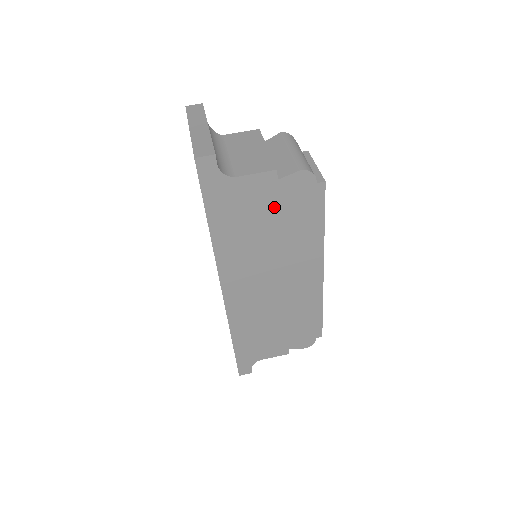
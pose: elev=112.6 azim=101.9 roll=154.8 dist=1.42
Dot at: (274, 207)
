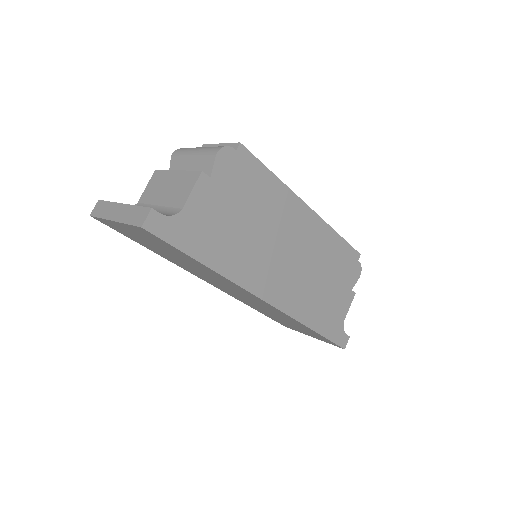
Dot at: (230, 200)
